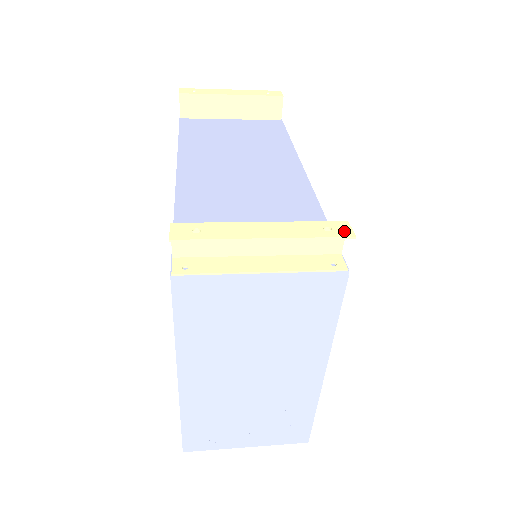
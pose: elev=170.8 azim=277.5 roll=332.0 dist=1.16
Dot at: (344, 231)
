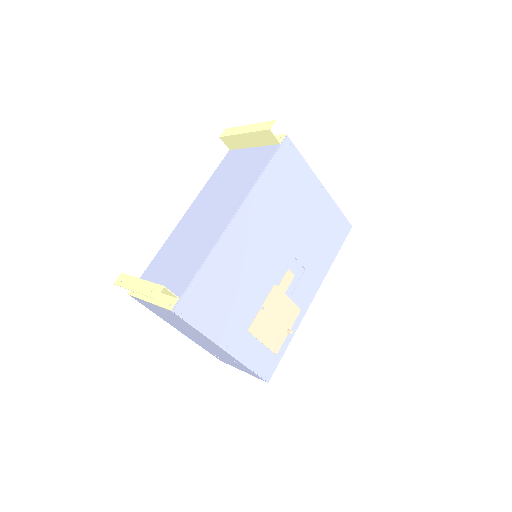
Dot at: (155, 293)
